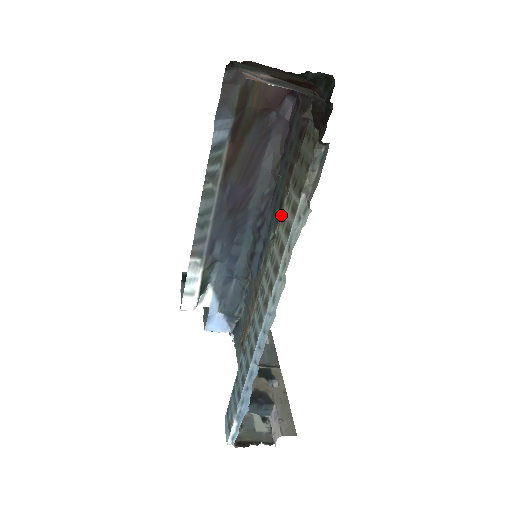
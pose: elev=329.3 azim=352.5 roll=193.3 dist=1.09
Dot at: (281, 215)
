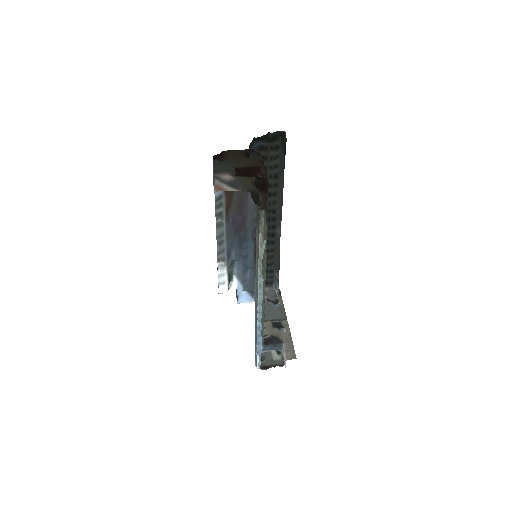
Dot at: occluded
